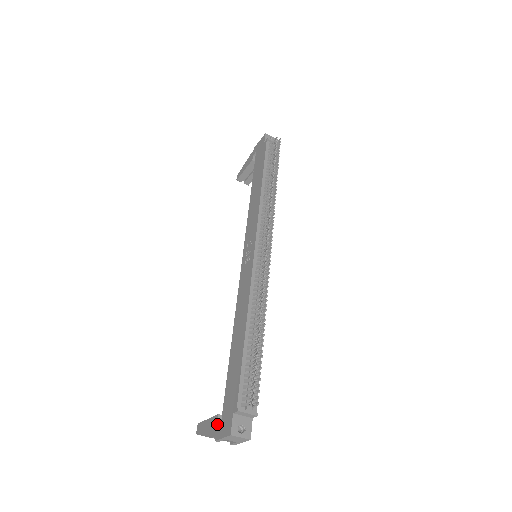
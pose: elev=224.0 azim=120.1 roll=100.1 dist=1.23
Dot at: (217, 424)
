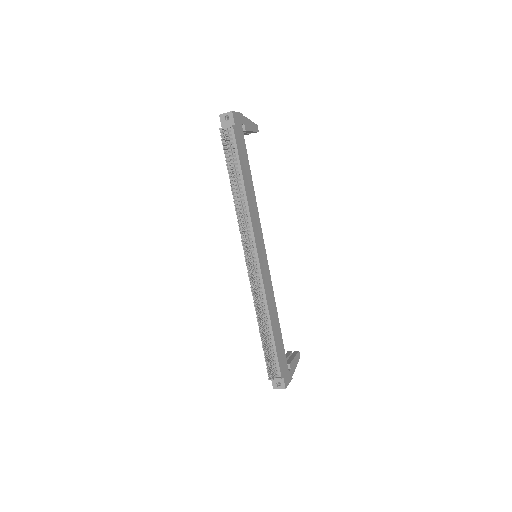
Dot at: occluded
